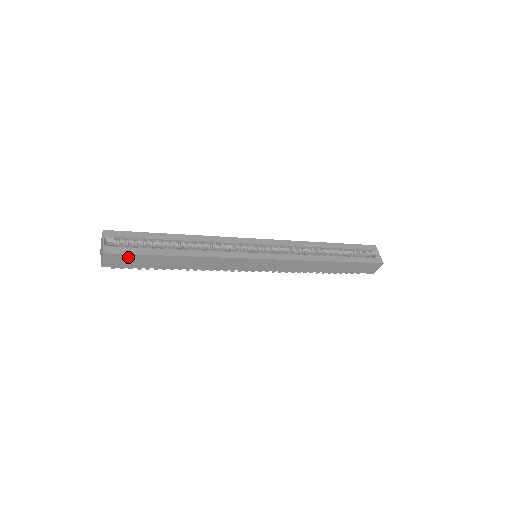
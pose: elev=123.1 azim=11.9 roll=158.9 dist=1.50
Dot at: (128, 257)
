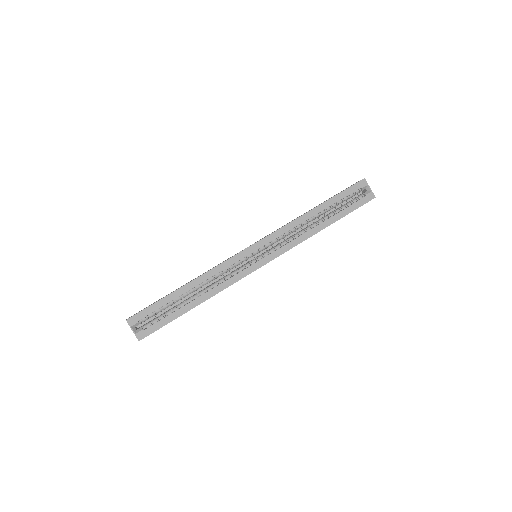
Dot at: (157, 329)
